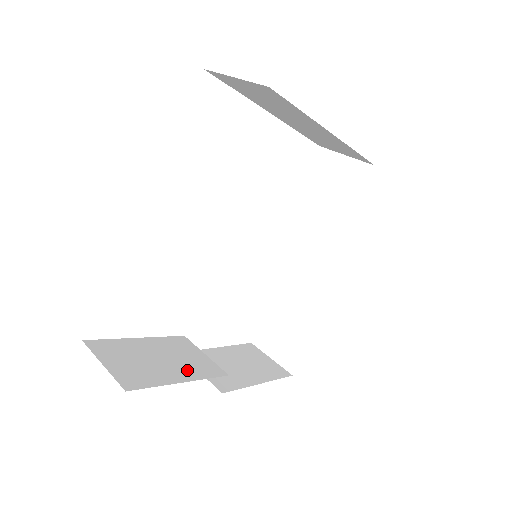
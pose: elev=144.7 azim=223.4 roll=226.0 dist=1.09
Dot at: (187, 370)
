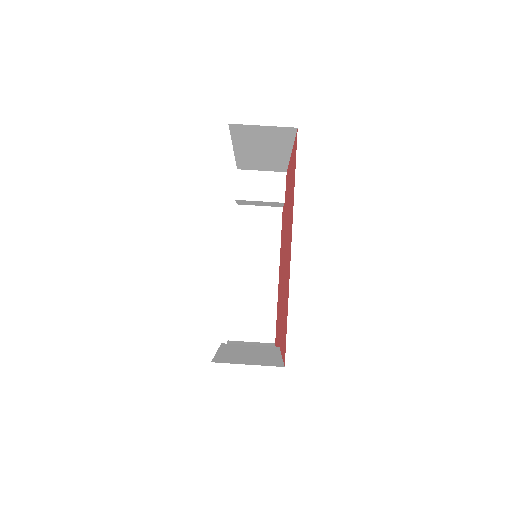
Dot at: (267, 352)
